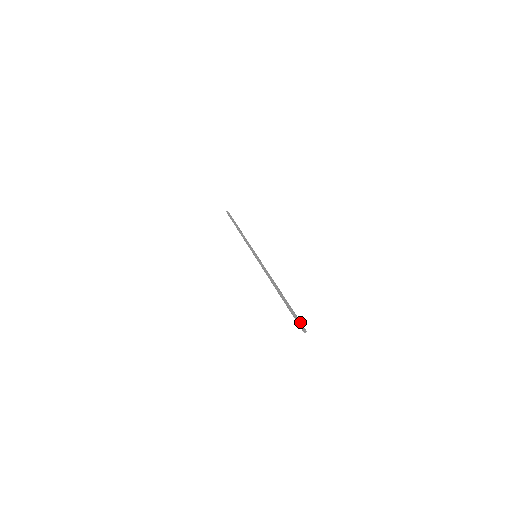
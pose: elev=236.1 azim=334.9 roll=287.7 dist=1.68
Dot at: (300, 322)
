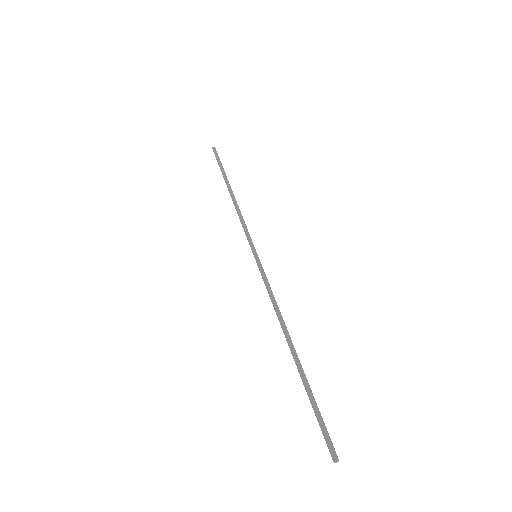
Dot at: (326, 439)
